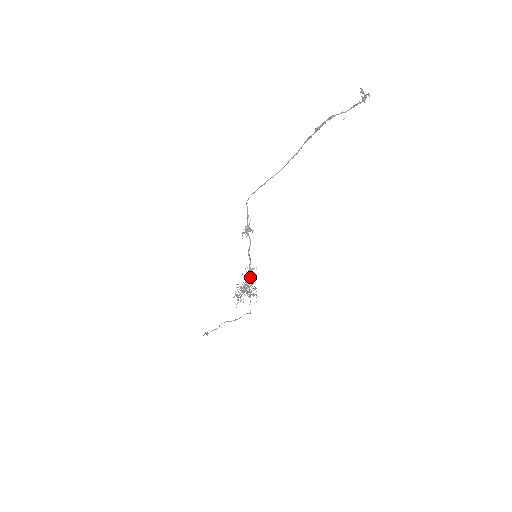
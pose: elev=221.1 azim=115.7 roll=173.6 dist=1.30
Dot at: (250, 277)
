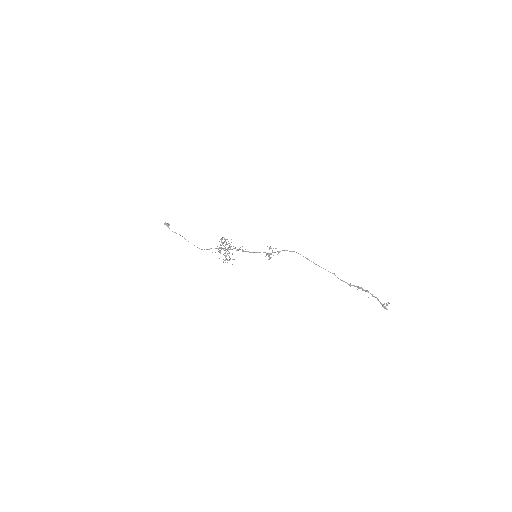
Dot at: occluded
